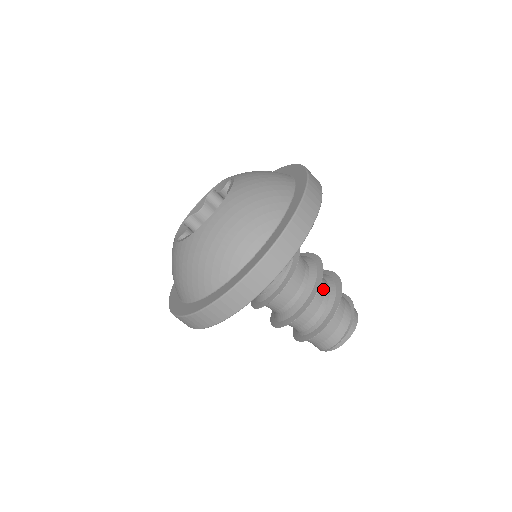
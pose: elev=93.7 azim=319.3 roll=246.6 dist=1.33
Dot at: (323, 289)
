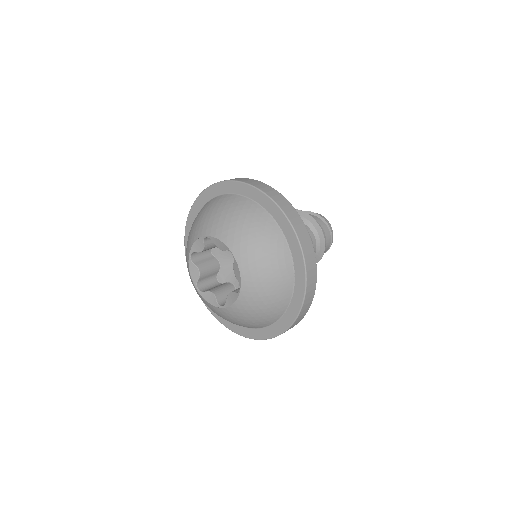
Dot at: occluded
